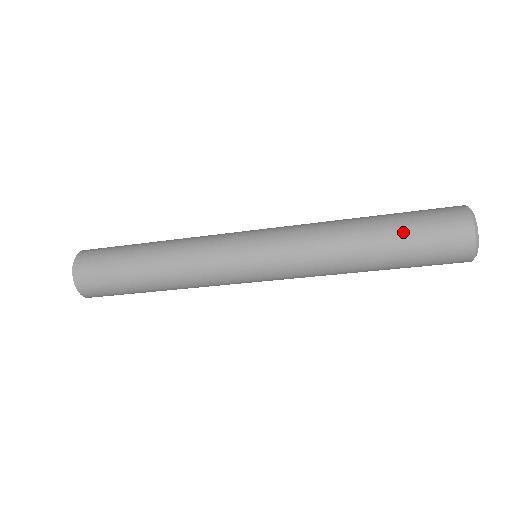
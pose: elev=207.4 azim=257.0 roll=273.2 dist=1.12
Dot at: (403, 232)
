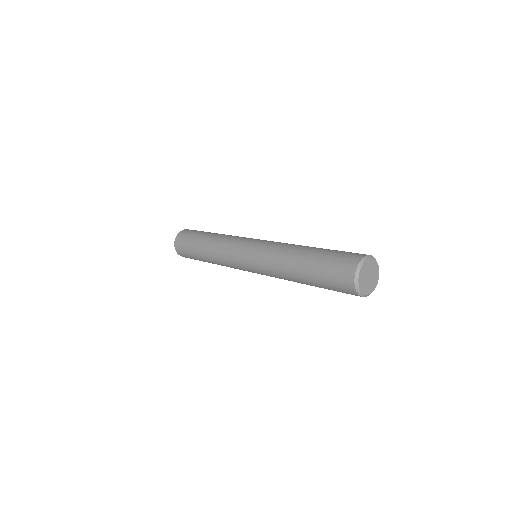
Dot at: (318, 283)
